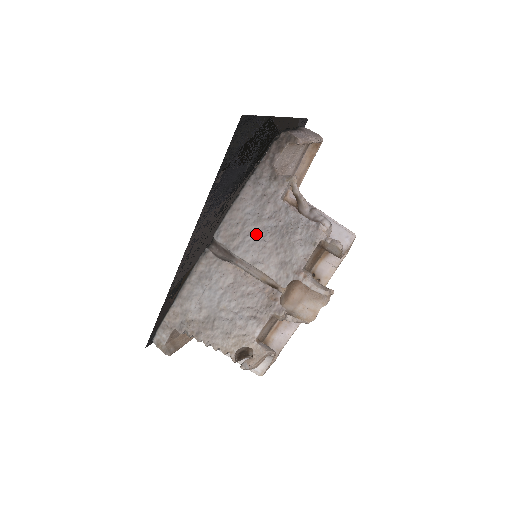
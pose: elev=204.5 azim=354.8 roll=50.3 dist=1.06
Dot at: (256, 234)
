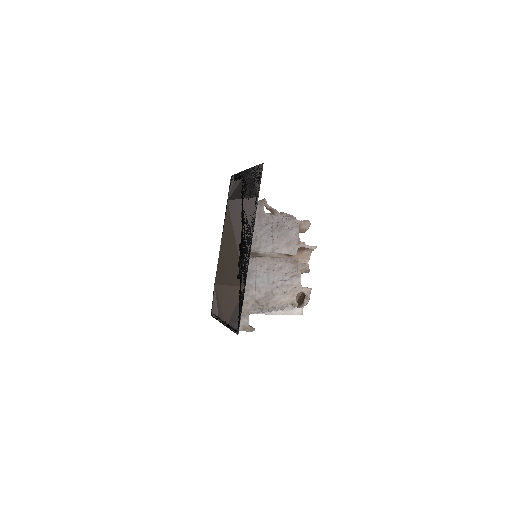
Dot at: (265, 235)
